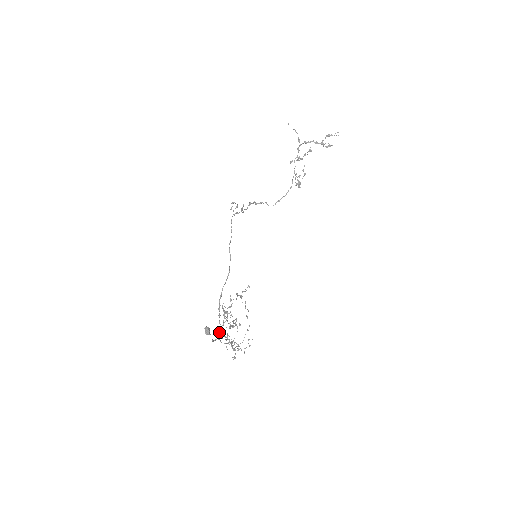
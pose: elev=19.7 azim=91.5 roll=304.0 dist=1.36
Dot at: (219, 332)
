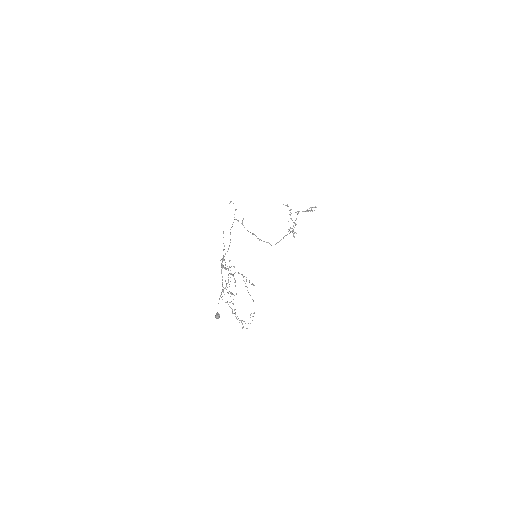
Dot at: occluded
